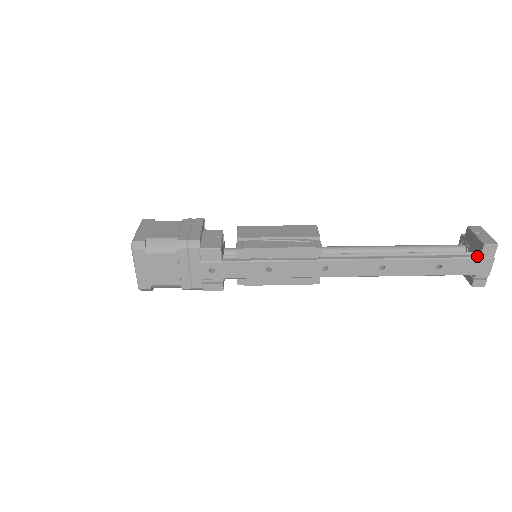
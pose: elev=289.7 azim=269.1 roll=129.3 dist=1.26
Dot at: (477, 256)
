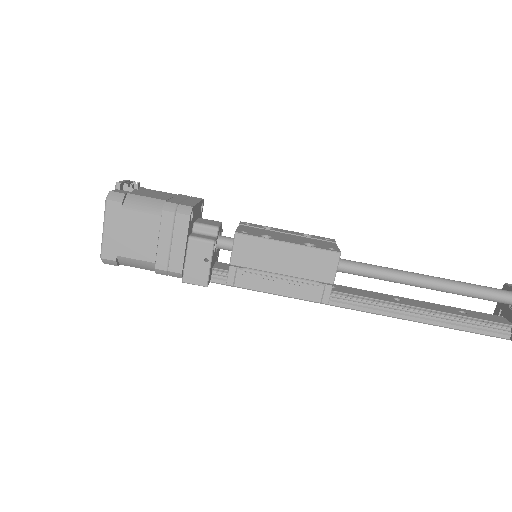
Dot at: (507, 337)
